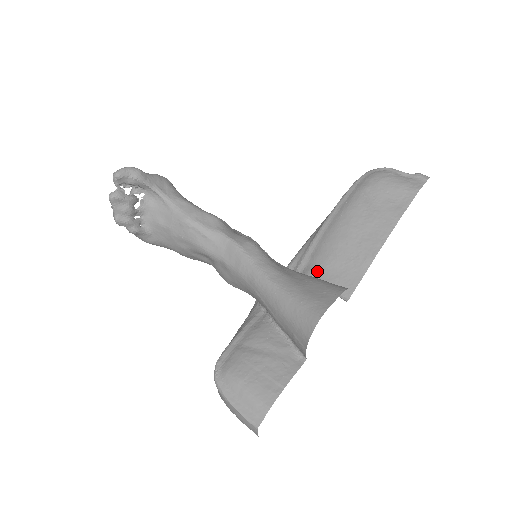
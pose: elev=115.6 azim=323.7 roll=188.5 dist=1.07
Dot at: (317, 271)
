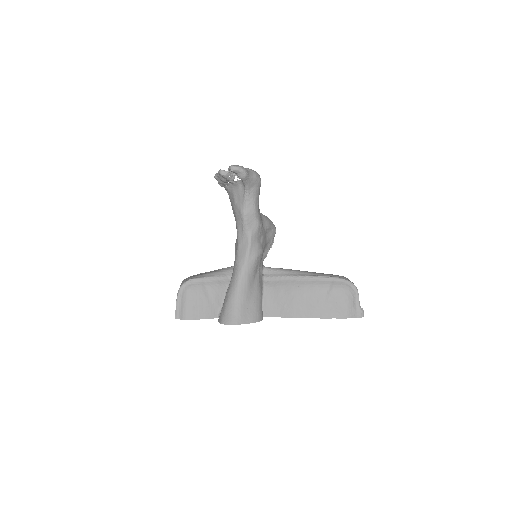
Dot at: (270, 291)
